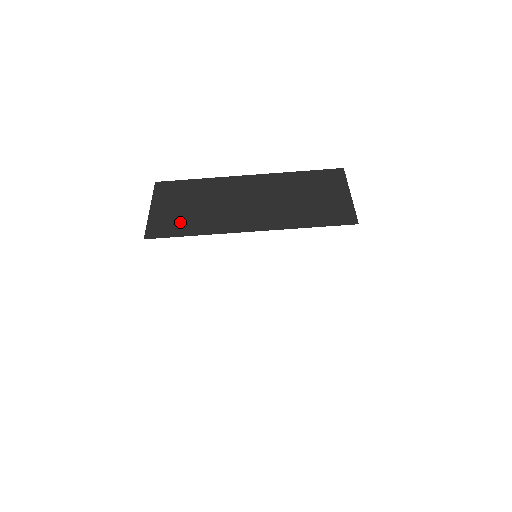
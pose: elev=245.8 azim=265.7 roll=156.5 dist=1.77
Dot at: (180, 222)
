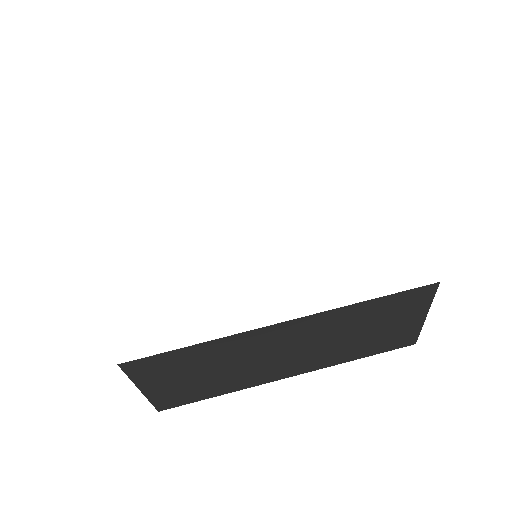
Dot at: occluded
